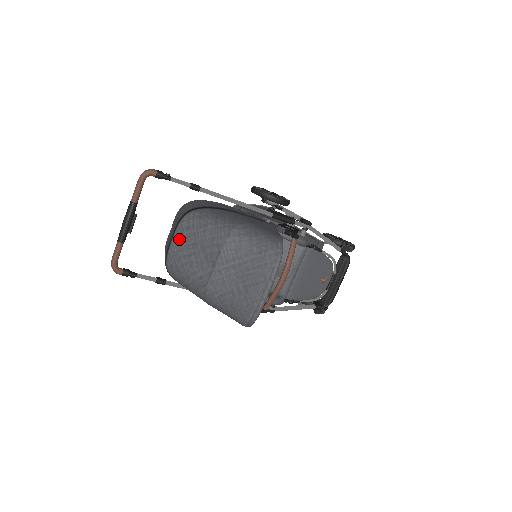
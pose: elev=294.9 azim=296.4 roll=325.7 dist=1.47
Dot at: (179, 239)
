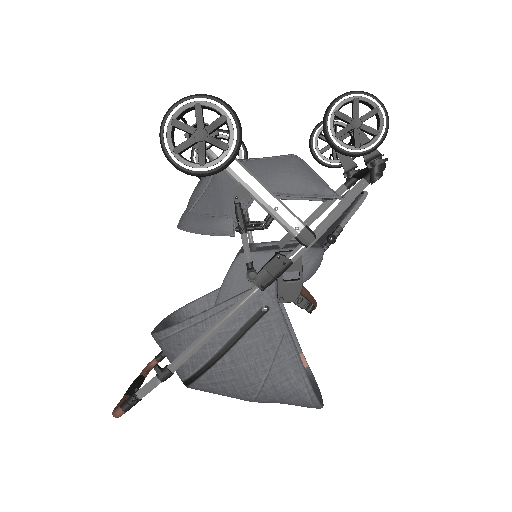
Dot at: occluded
